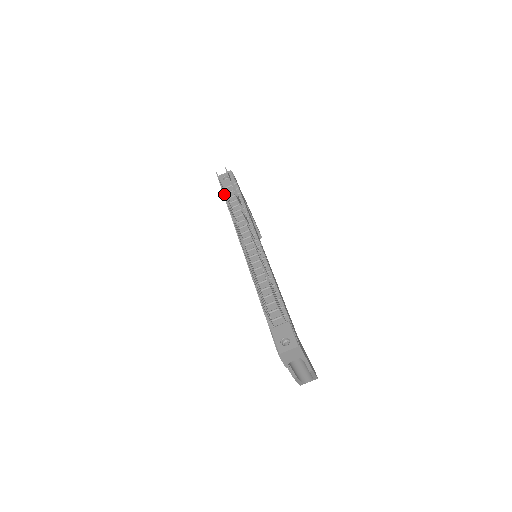
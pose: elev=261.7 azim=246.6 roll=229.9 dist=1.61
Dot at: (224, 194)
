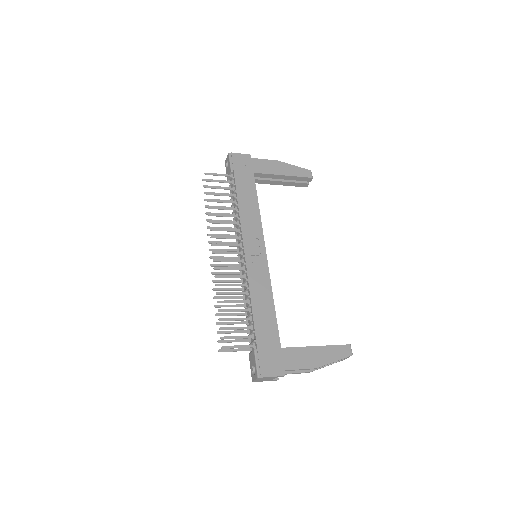
Dot at: occluded
